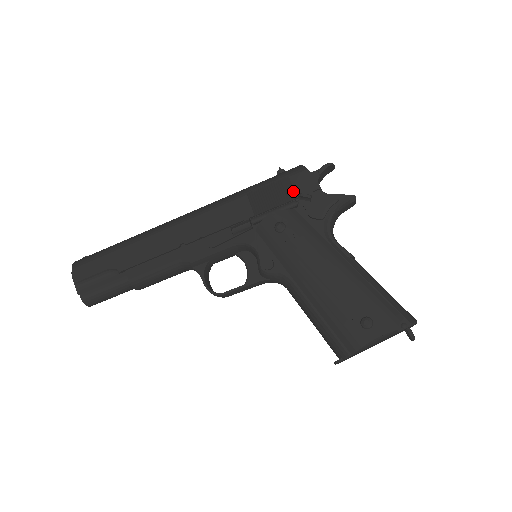
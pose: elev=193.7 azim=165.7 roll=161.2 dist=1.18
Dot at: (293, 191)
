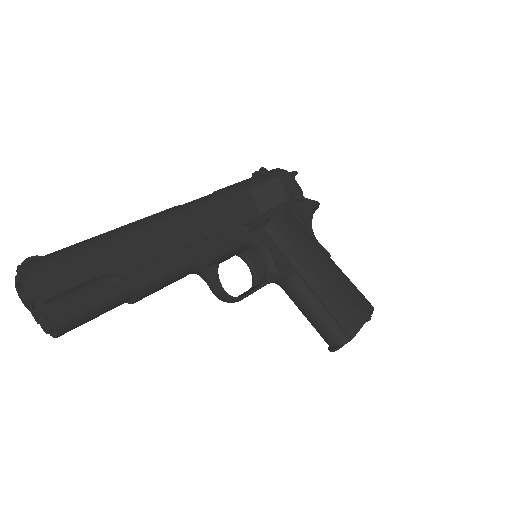
Dot at: (285, 193)
